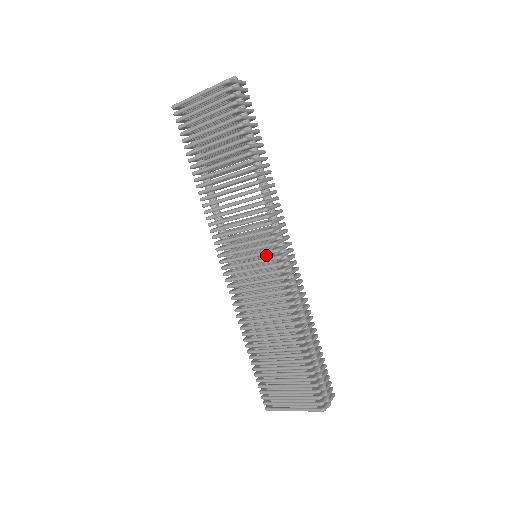
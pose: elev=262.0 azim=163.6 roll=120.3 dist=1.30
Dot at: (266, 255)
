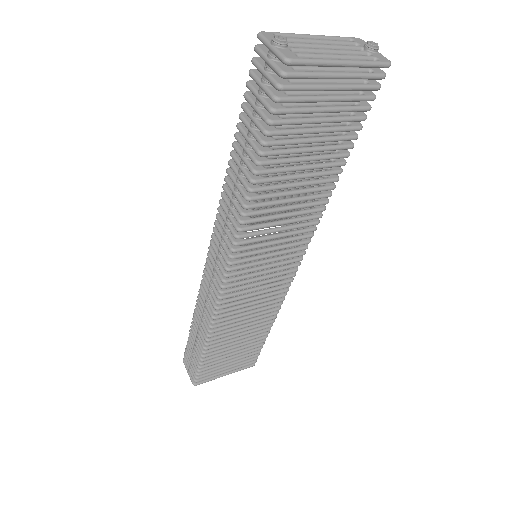
Dot at: occluded
